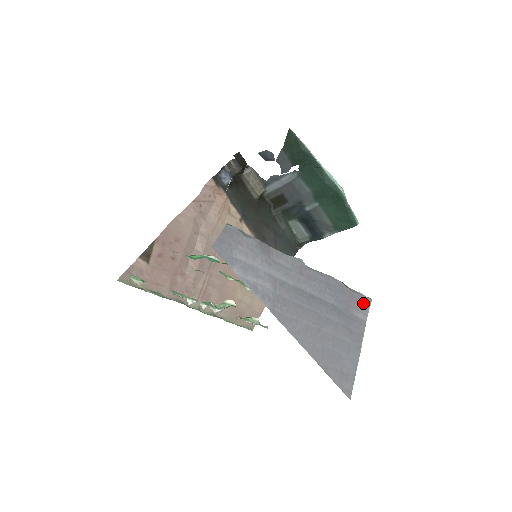
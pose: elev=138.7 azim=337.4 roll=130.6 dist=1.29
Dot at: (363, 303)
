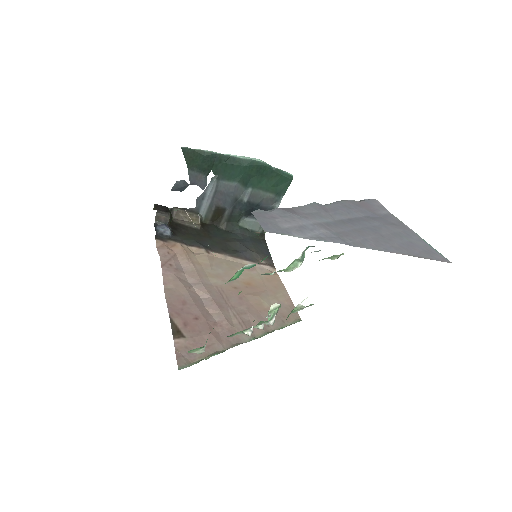
Dot at: (375, 204)
